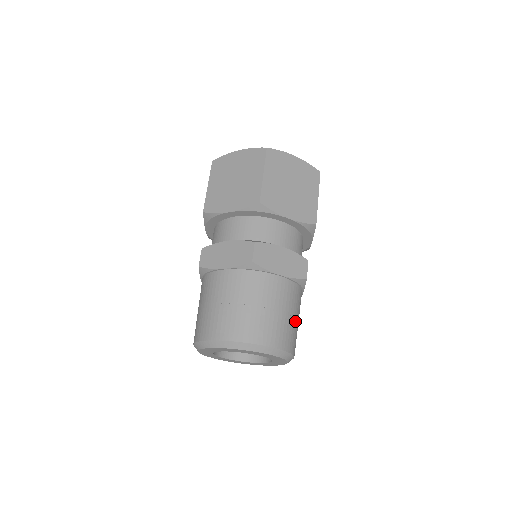
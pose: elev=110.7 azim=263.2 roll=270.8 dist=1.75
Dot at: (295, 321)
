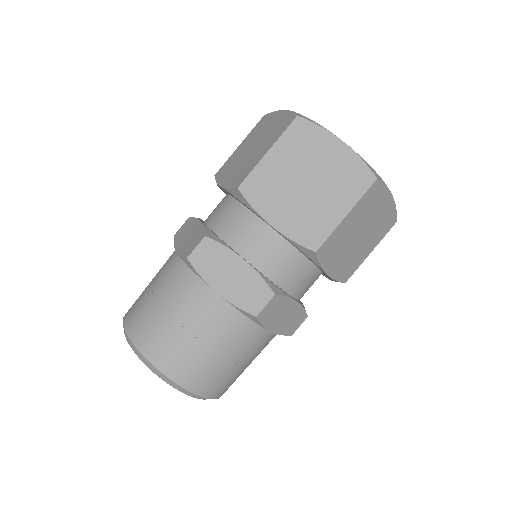
Dot at: (220, 358)
